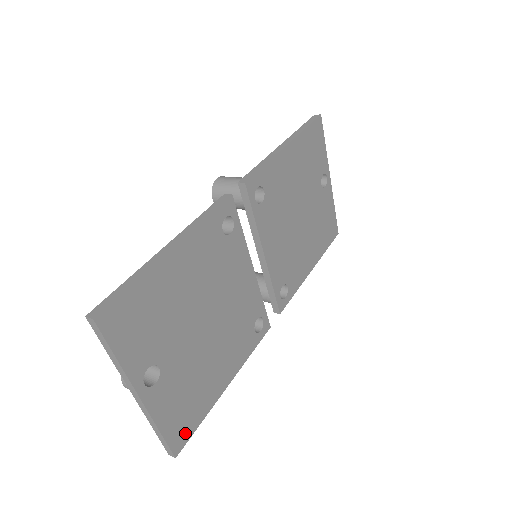
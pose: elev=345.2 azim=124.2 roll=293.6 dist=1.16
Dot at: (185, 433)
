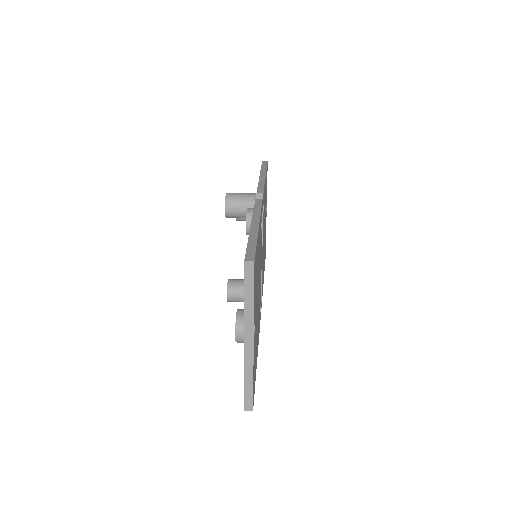
Dot at: (254, 390)
